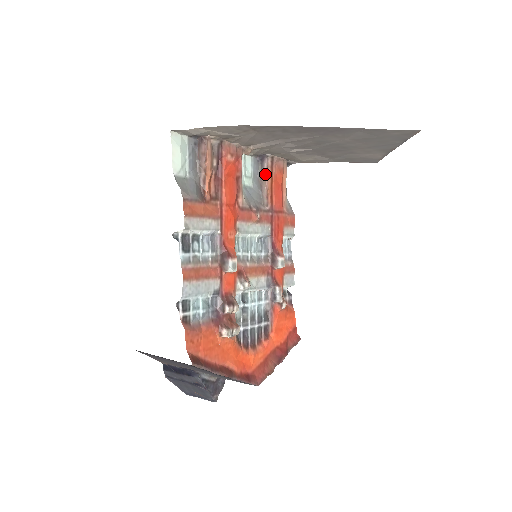
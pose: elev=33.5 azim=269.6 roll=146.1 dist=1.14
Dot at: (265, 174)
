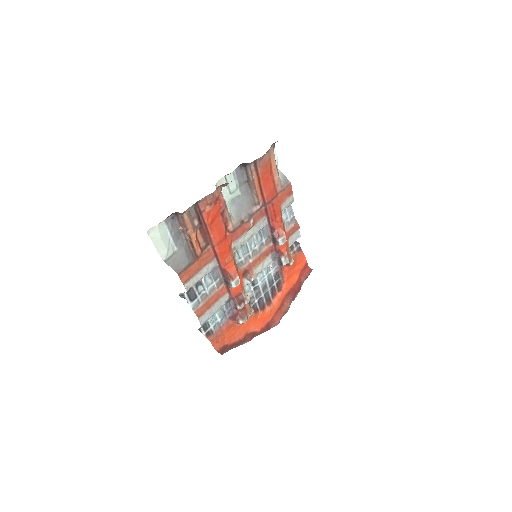
Dot at: (251, 178)
